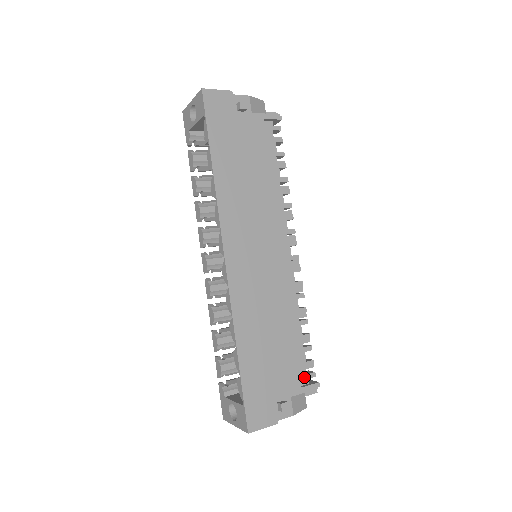
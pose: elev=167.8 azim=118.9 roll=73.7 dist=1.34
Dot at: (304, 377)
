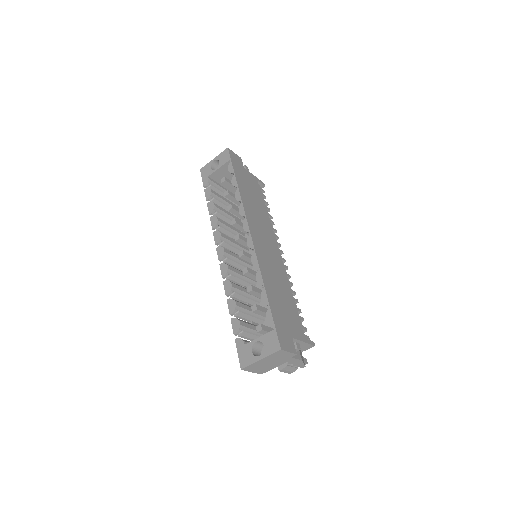
Dot at: occluded
